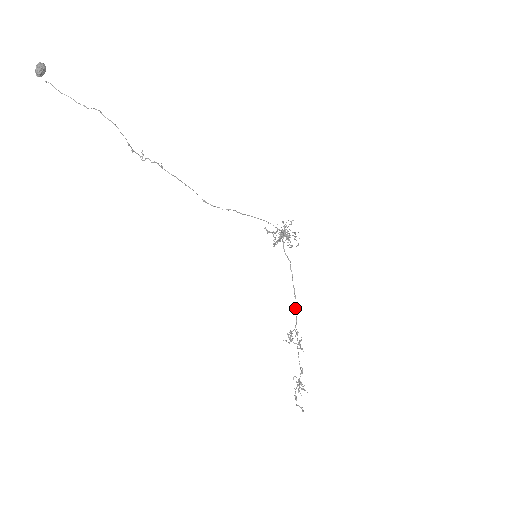
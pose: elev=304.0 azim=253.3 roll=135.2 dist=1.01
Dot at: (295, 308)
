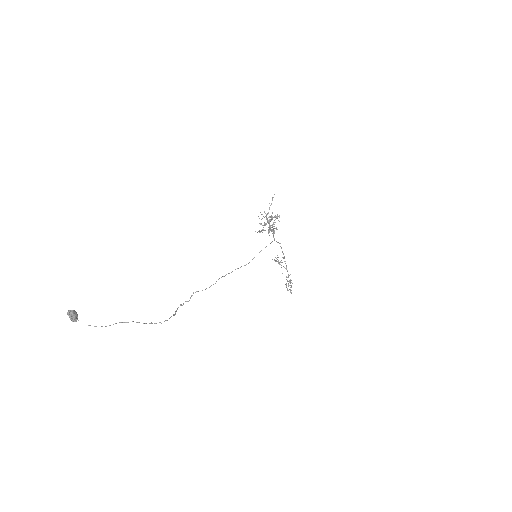
Dot at: occluded
